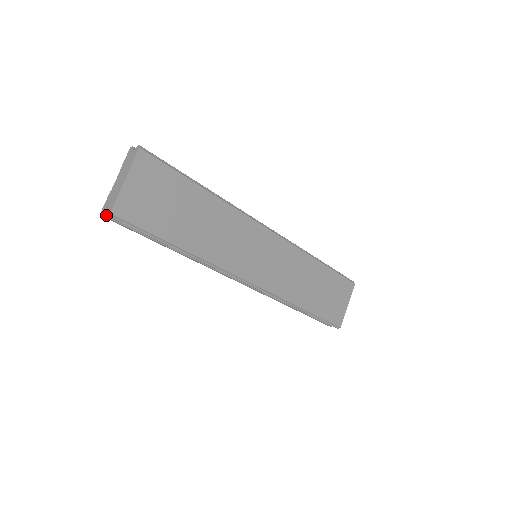
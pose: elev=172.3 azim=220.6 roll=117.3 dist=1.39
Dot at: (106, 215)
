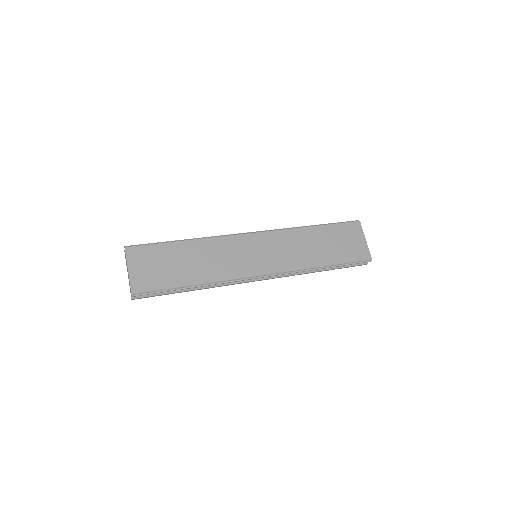
Dot at: (134, 297)
